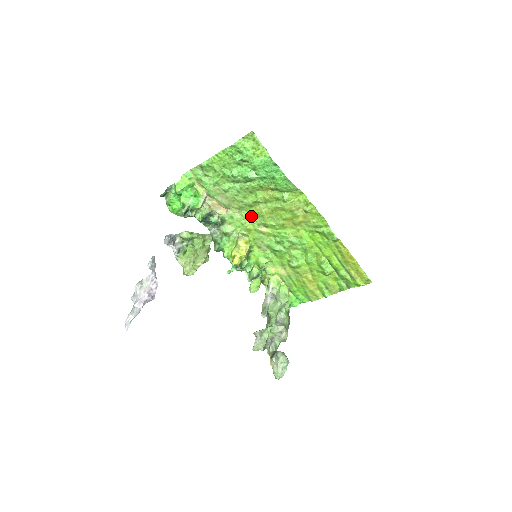
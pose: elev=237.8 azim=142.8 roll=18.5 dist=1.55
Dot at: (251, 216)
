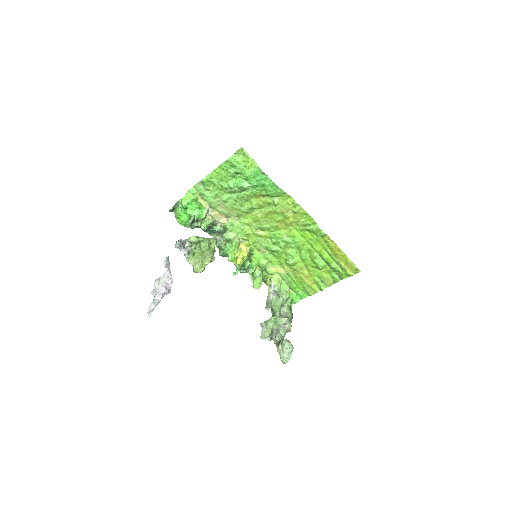
Dot at: (249, 222)
